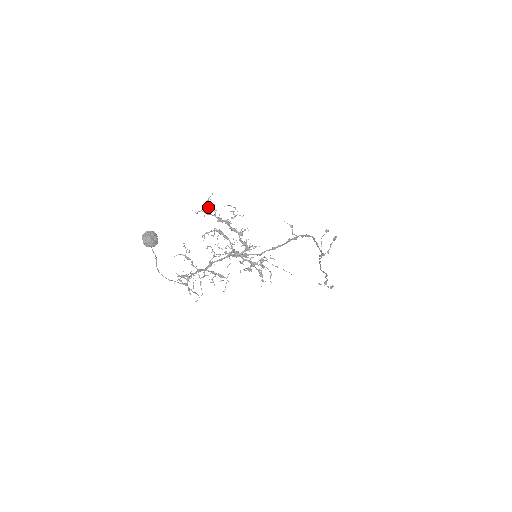
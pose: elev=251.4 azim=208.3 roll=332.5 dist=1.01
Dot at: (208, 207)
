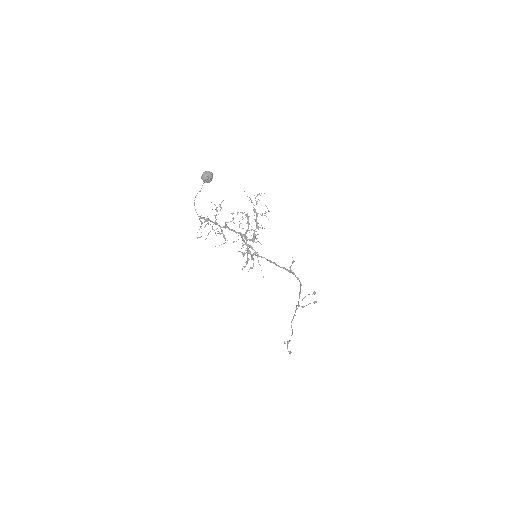
Dot at: (255, 198)
